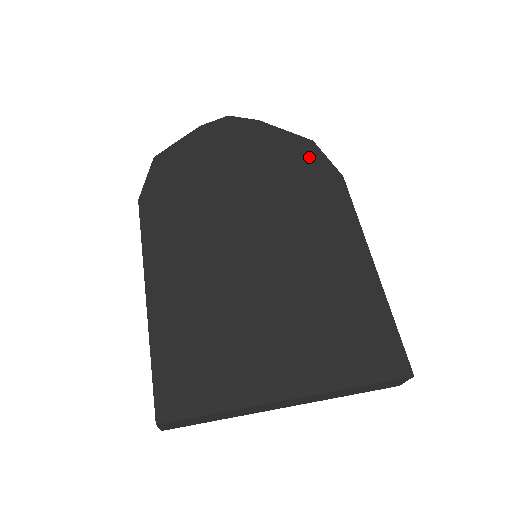
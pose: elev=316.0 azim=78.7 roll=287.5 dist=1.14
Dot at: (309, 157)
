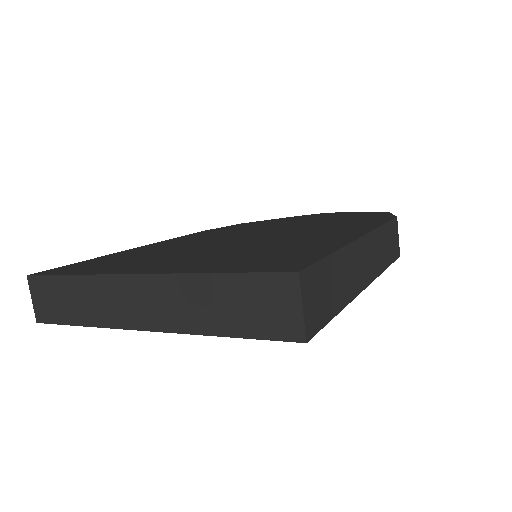
Dot at: (373, 215)
